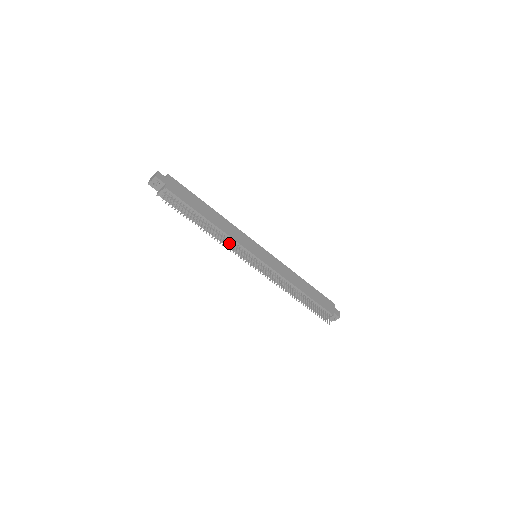
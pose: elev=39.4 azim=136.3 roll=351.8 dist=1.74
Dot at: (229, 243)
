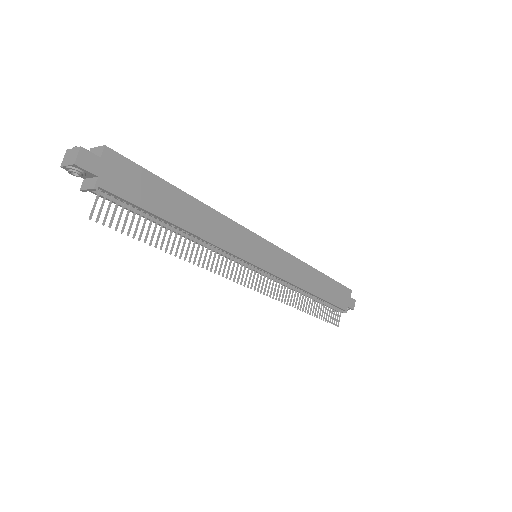
Dot at: (214, 257)
